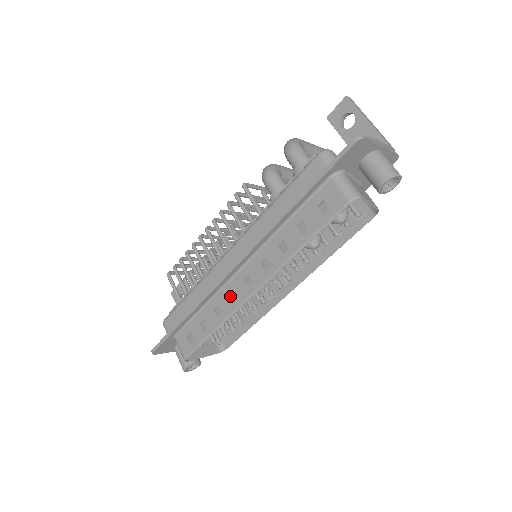
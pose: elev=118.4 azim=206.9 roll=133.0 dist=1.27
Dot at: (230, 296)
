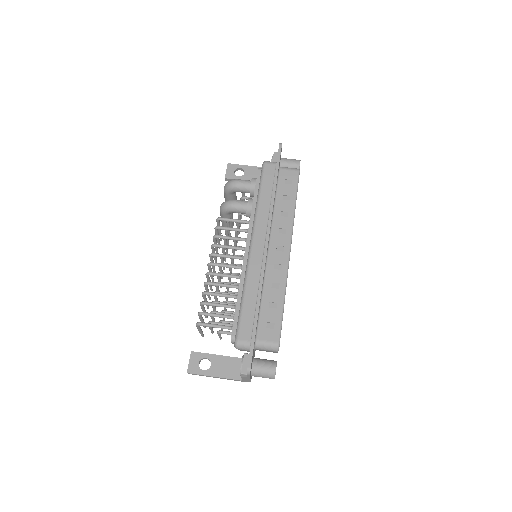
Dot at: (275, 269)
